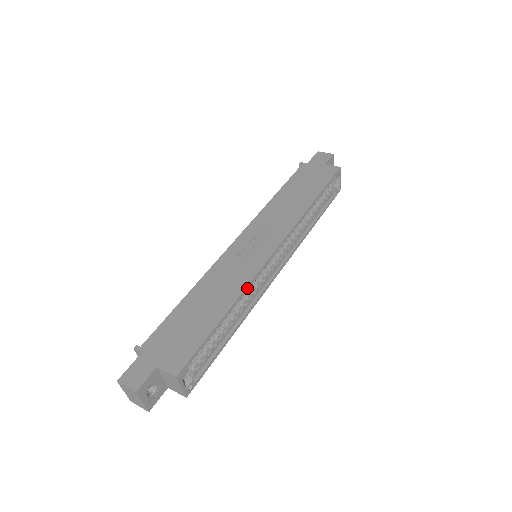
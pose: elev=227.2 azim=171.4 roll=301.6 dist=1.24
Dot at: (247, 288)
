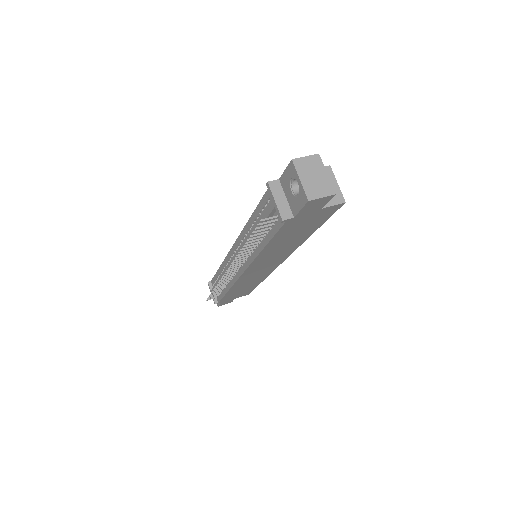
Dot at: occluded
